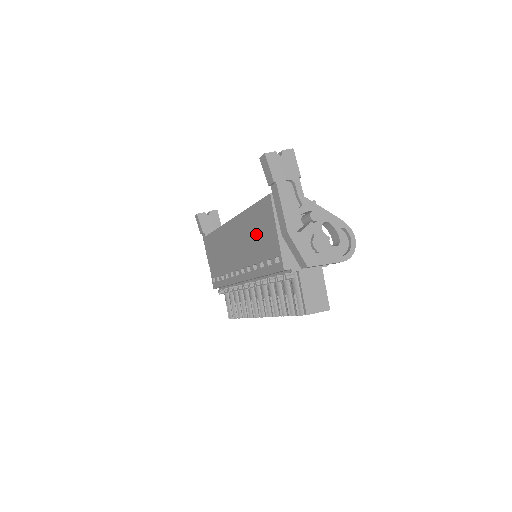
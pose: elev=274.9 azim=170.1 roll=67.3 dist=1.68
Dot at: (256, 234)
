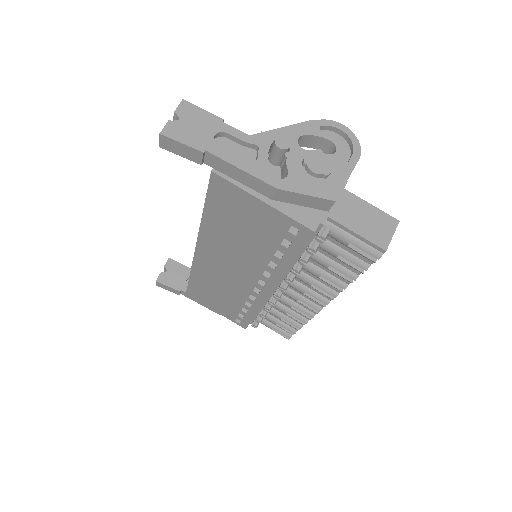
Dot at: (239, 232)
